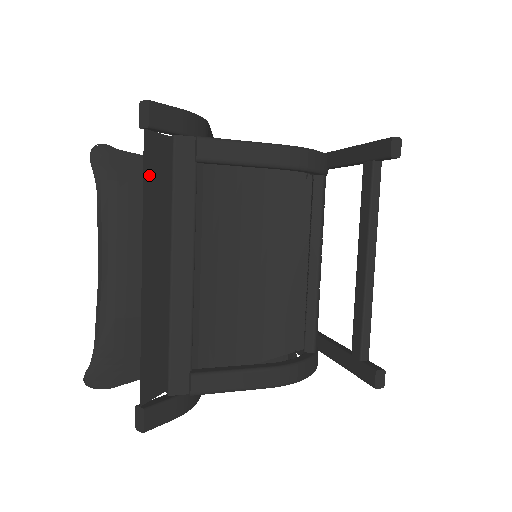
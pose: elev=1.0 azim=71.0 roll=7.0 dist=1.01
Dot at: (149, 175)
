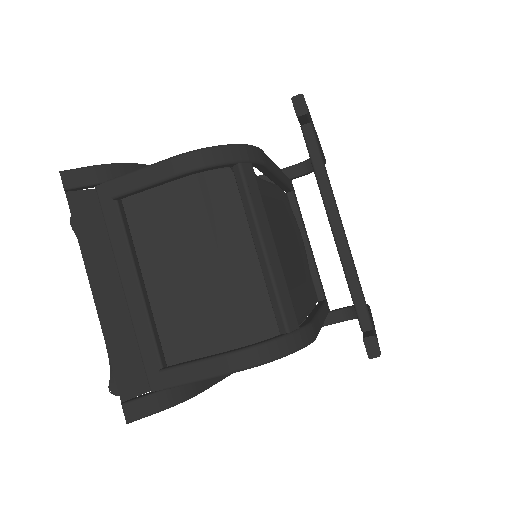
Dot at: (81, 223)
